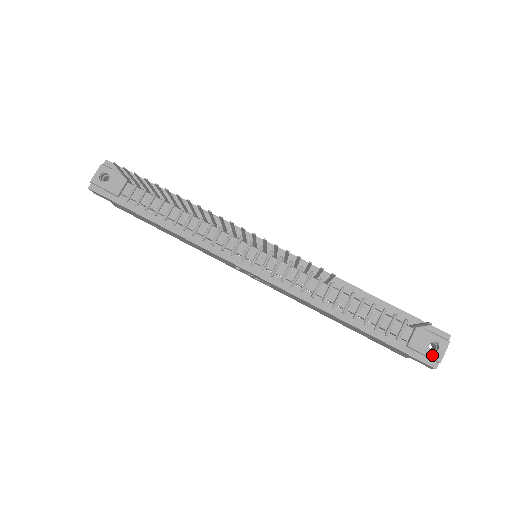
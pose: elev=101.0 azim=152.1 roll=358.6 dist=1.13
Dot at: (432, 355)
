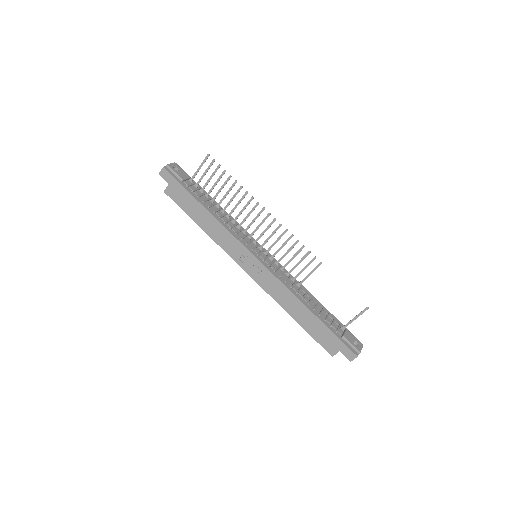
Dot at: (356, 347)
